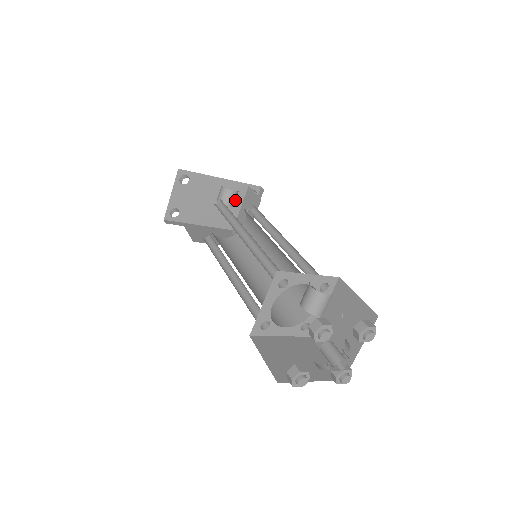
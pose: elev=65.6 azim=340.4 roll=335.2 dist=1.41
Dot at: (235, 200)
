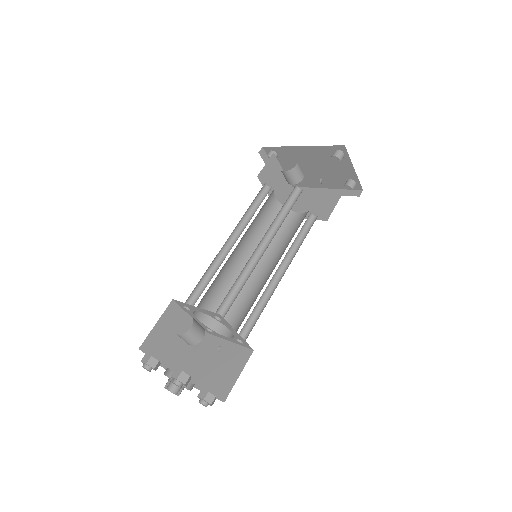
Dot at: (329, 162)
